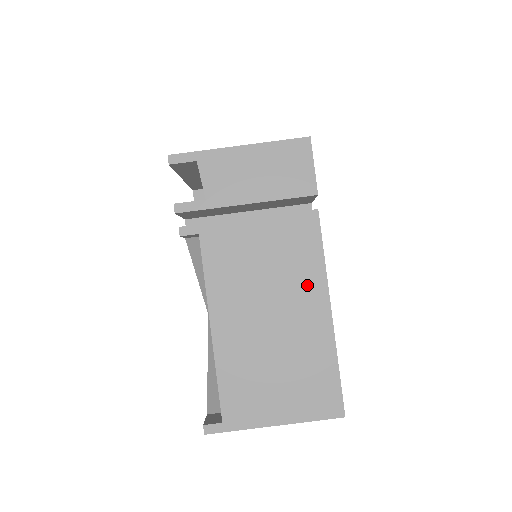
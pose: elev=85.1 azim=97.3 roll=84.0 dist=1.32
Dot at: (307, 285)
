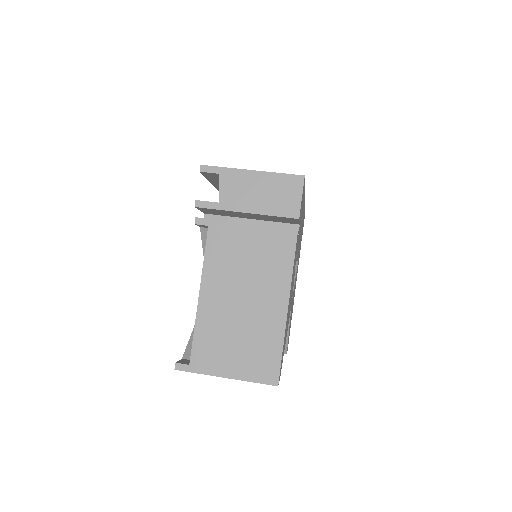
Dot at: (276, 282)
